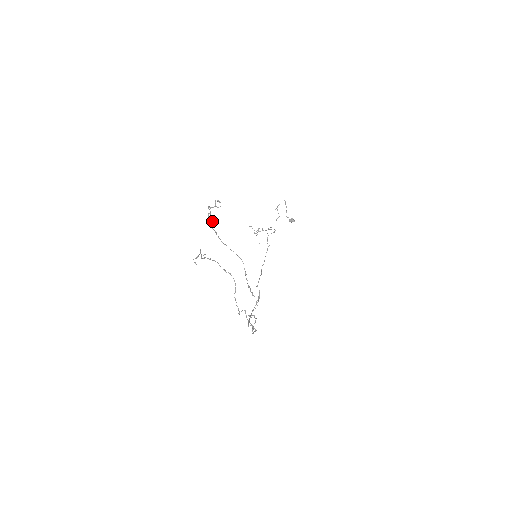
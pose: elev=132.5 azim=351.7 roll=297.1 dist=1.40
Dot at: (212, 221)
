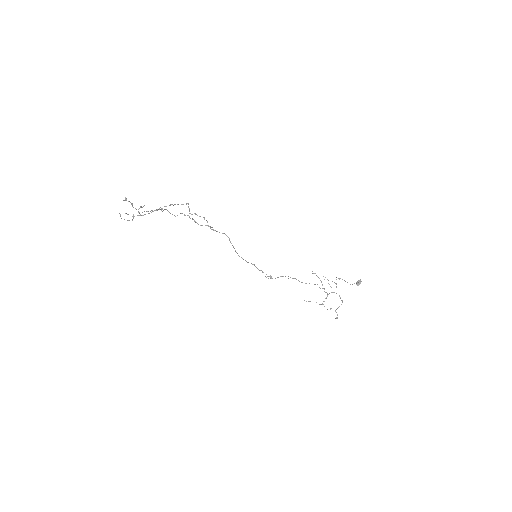
Dot at: (132, 204)
